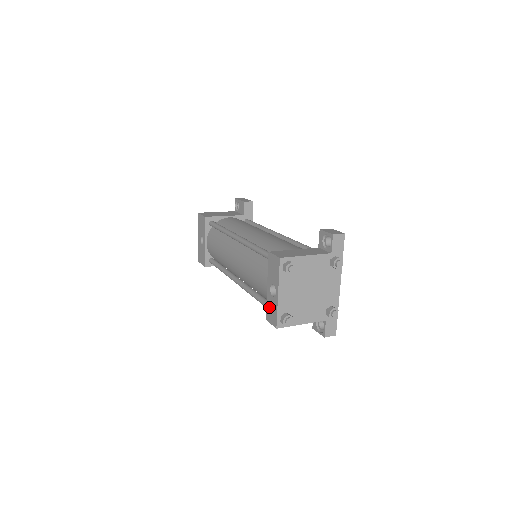
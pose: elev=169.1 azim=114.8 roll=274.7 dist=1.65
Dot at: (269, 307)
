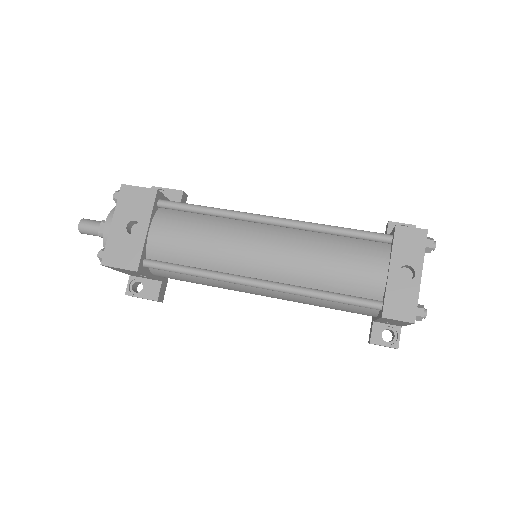
Dot at: (395, 297)
